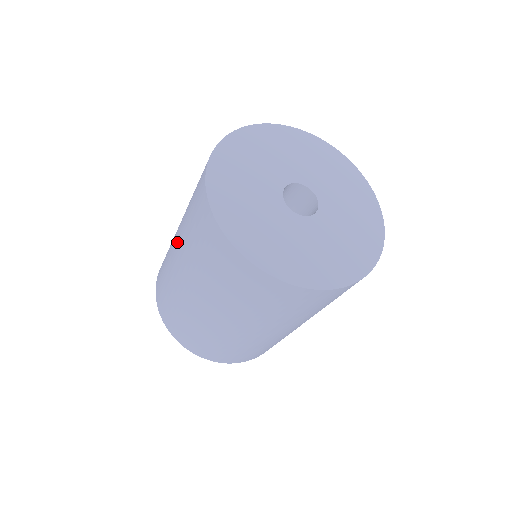
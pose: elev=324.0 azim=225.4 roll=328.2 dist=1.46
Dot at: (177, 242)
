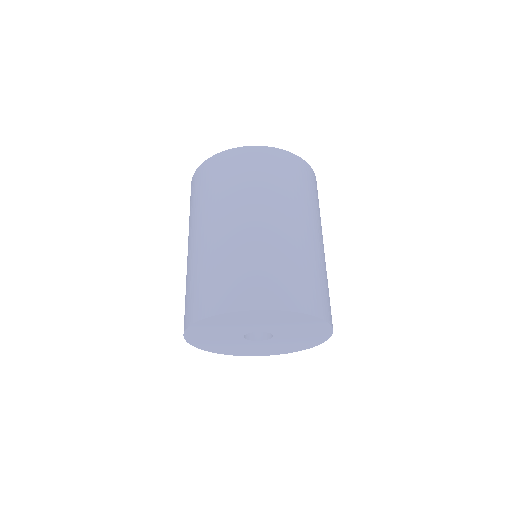
Dot at: (195, 244)
